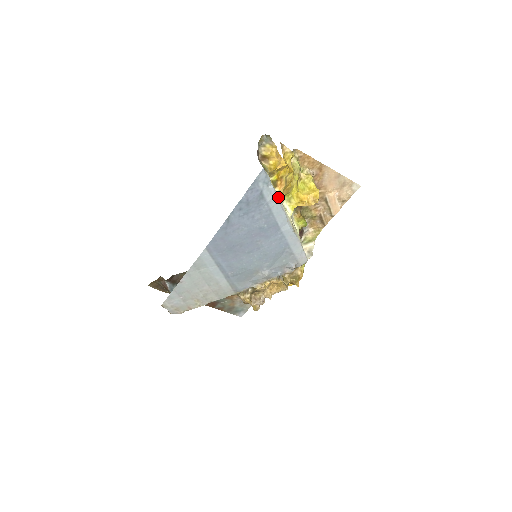
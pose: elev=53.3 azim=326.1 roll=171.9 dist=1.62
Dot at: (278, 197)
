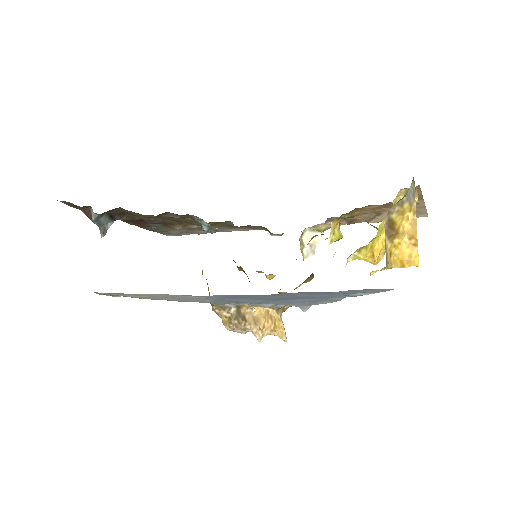
Dot at: occluded
